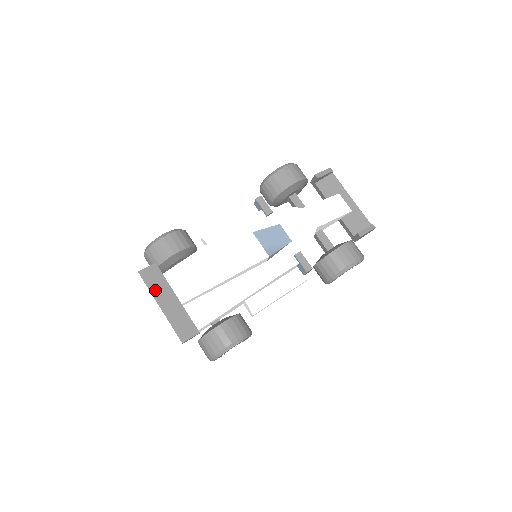
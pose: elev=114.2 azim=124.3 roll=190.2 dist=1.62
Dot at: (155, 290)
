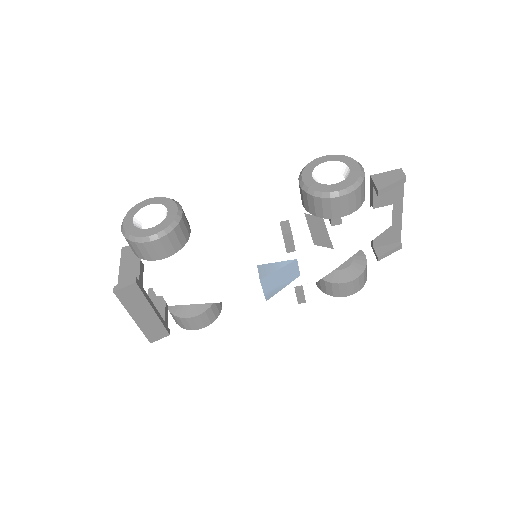
Dot at: (131, 307)
